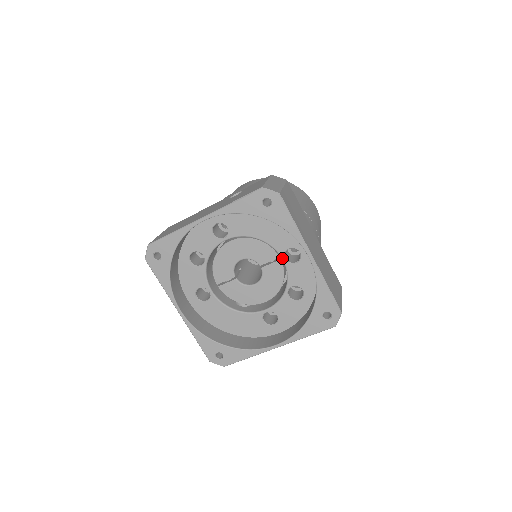
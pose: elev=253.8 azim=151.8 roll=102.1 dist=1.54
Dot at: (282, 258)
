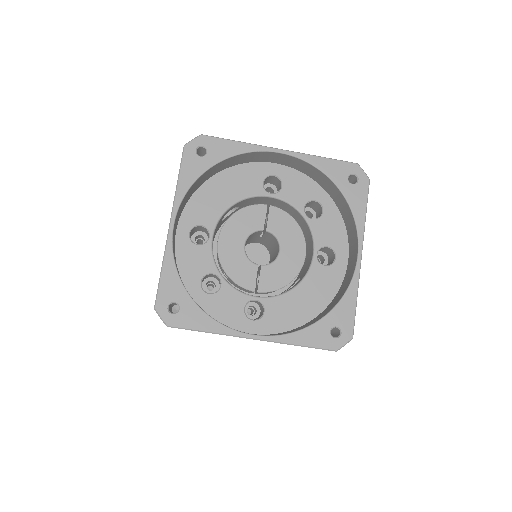
Dot at: (268, 196)
